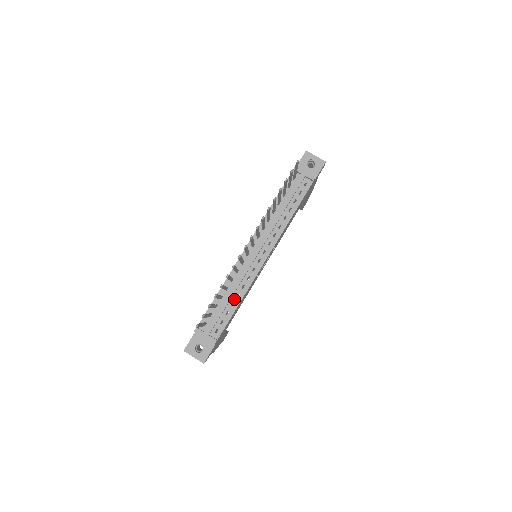
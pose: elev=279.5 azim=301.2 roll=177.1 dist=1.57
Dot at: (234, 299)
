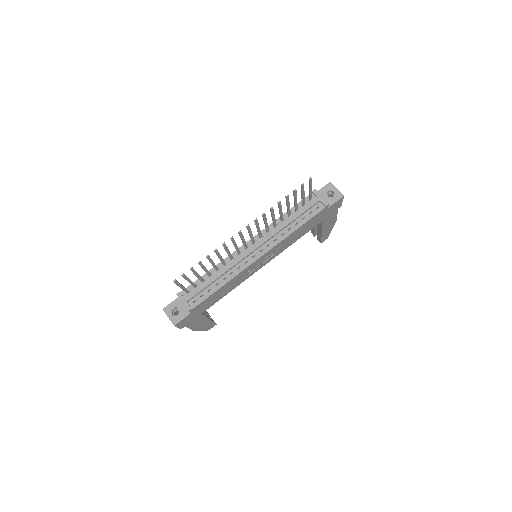
Dot at: (220, 280)
